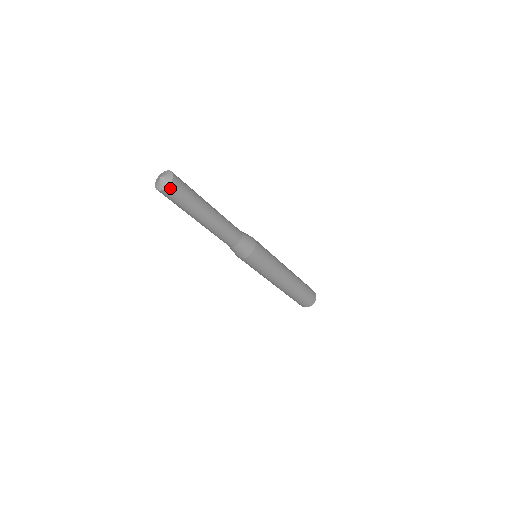
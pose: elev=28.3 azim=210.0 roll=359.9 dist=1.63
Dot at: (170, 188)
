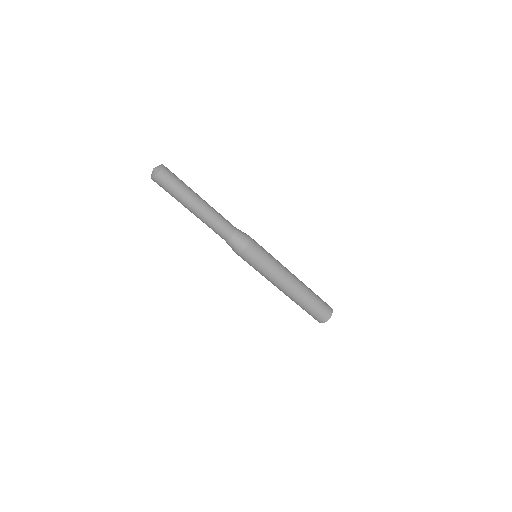
Dot at: (163, 170)
